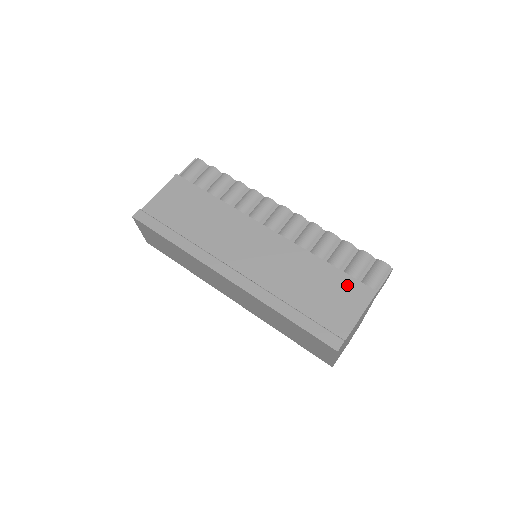
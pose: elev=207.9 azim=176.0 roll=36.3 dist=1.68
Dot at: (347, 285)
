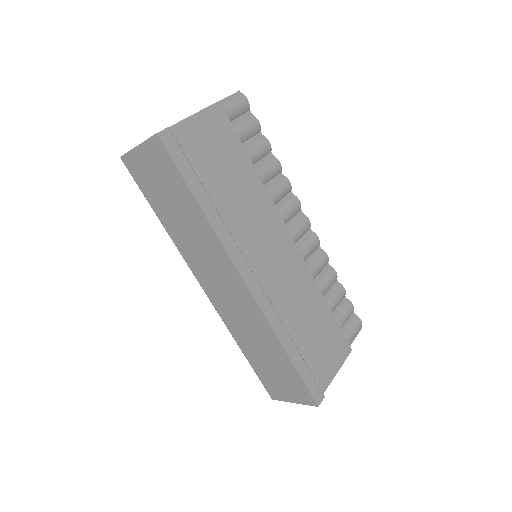
Dot at: (336, 335)
